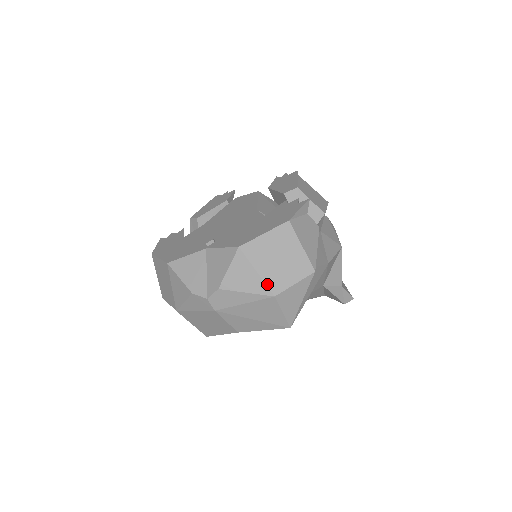
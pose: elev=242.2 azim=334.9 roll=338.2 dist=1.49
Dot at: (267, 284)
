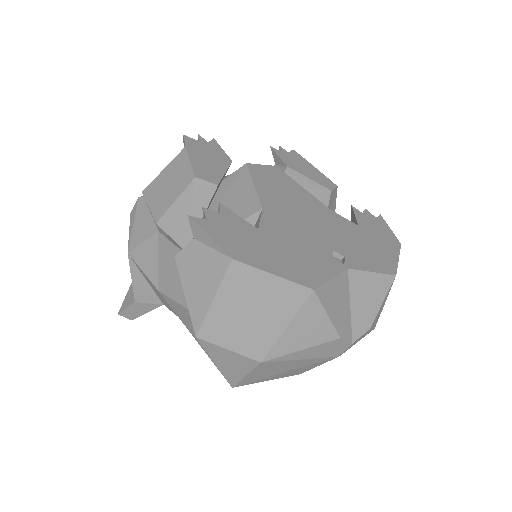
Dot at: occluded
